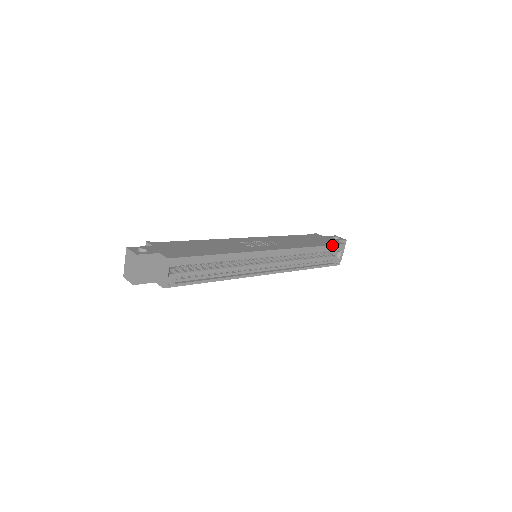
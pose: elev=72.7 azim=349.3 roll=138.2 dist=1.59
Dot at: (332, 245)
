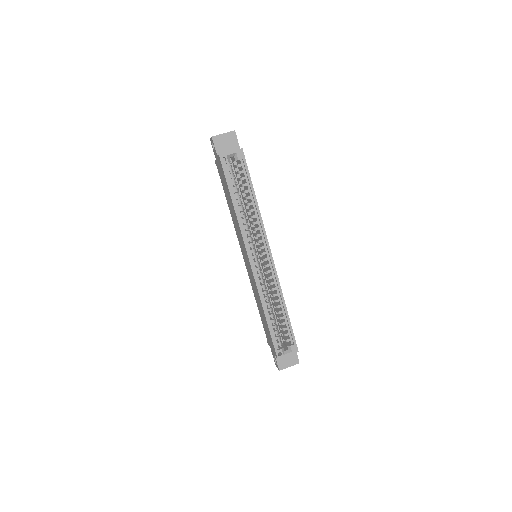
Dot at: (293, 333)
